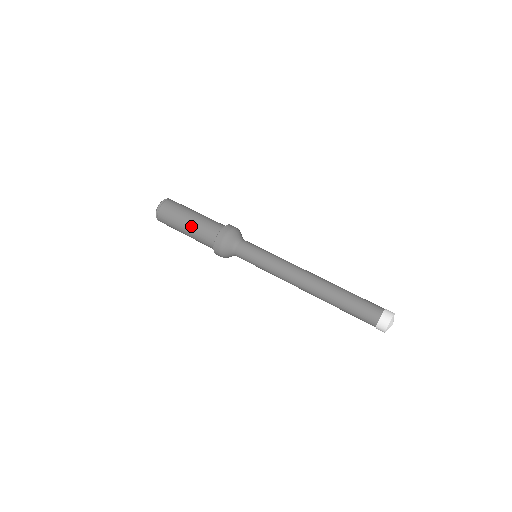
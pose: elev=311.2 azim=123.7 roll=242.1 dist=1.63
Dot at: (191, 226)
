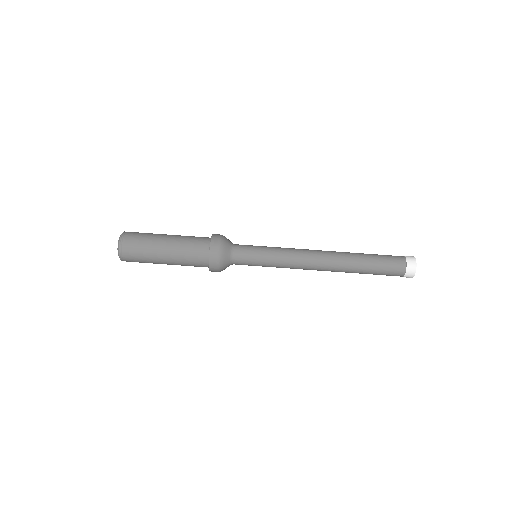
Dot at: (172, 253)
